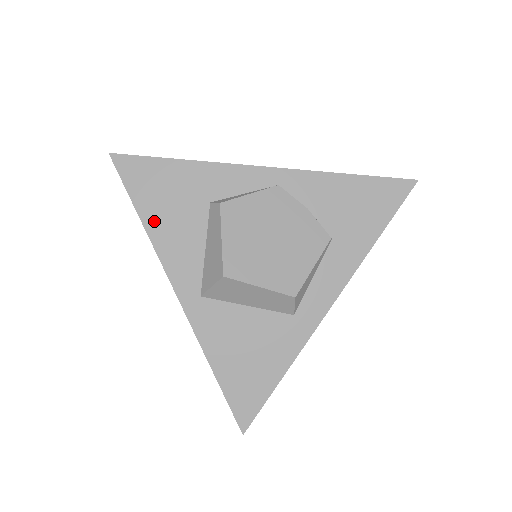
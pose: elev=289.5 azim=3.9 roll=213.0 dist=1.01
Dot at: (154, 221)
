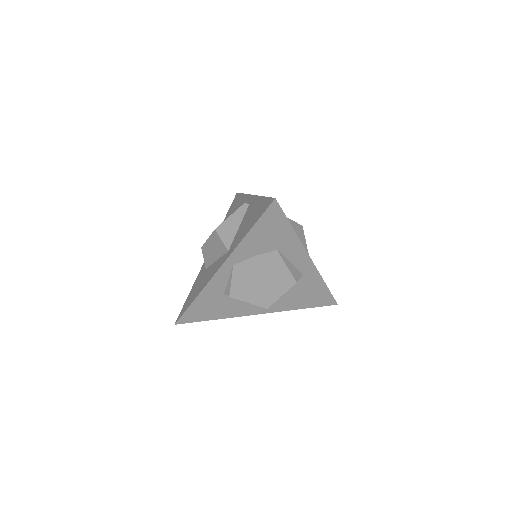
Dot at: (219, 315)
